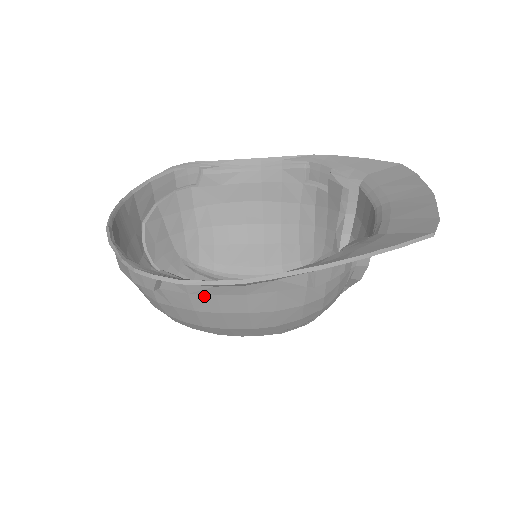
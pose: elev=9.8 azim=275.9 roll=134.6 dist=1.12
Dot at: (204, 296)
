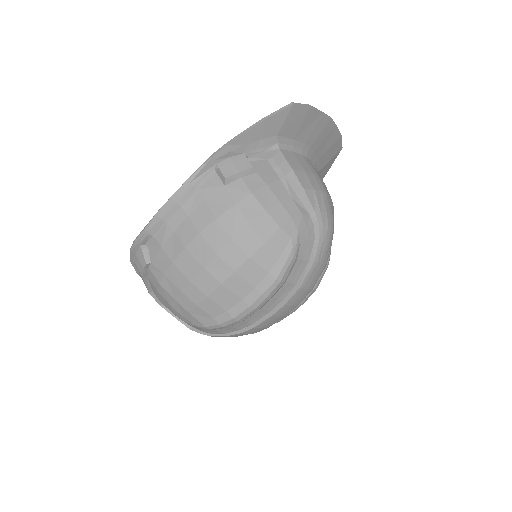
Dot at: (169, 240)
